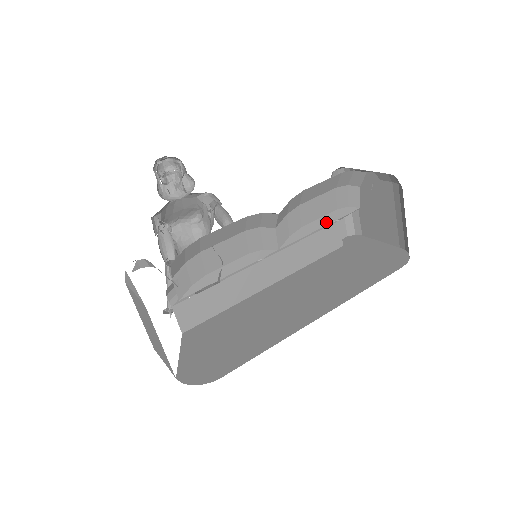
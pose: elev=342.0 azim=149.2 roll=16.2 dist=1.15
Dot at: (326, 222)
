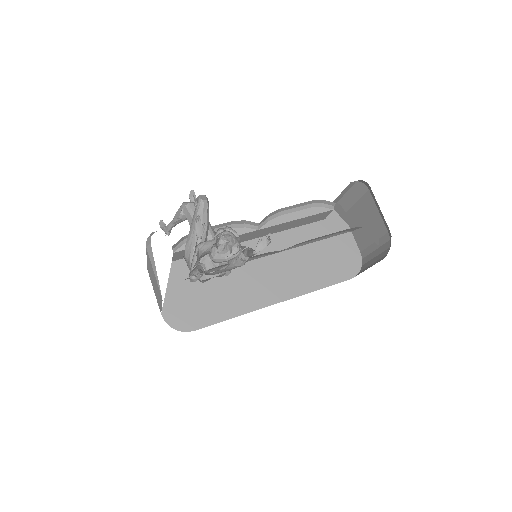
Dot at: (322, 239)
